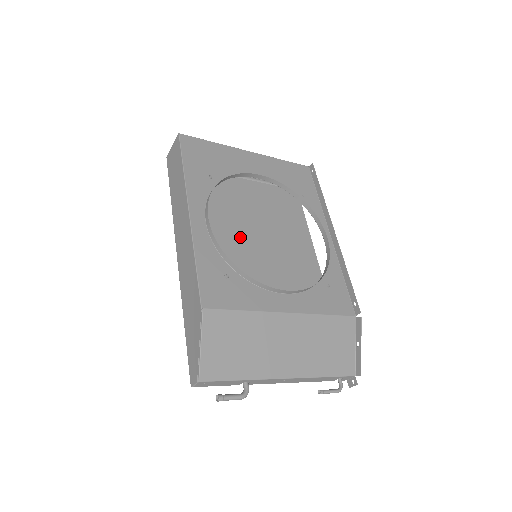
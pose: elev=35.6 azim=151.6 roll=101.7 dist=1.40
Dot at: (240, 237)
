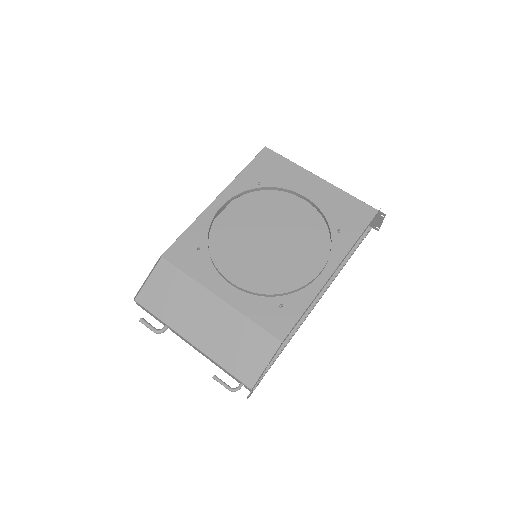
Dot at: (263, 239)
